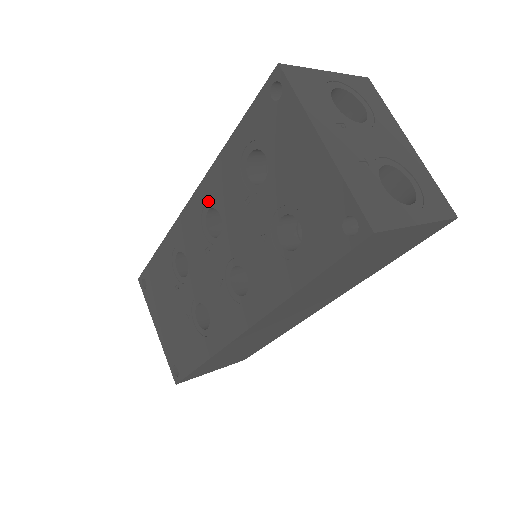
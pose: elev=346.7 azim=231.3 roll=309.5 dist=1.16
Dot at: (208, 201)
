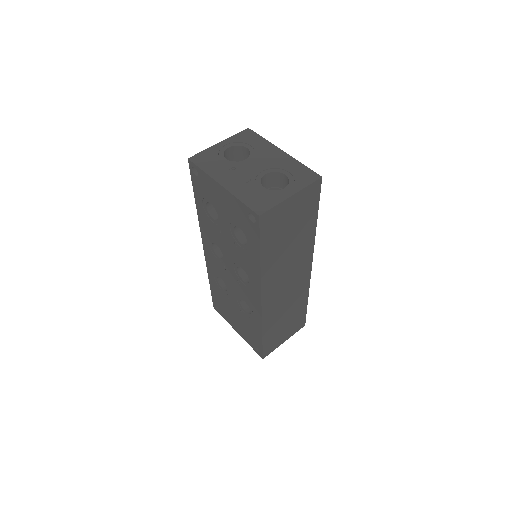
Dot at: (209, 241)
